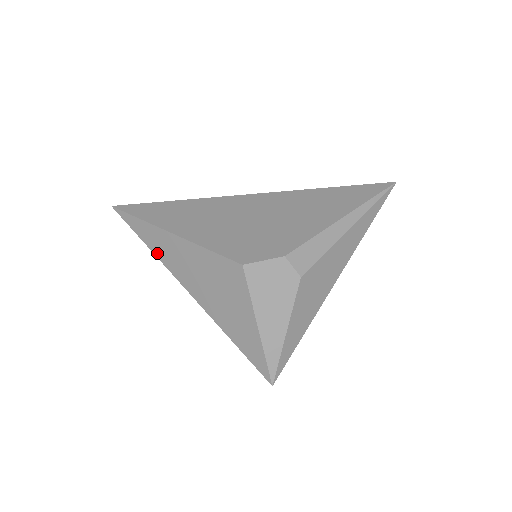
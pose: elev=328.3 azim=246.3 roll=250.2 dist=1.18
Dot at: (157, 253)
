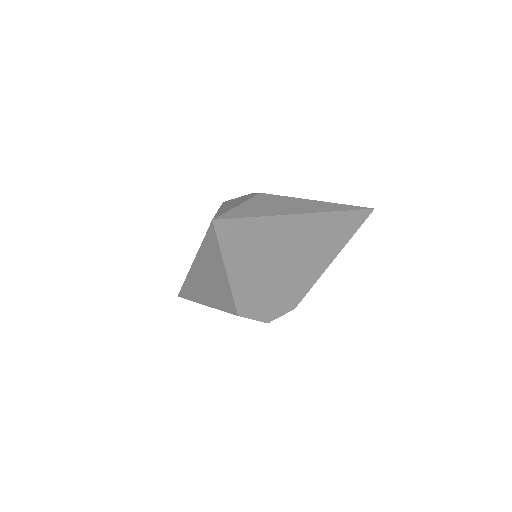
Dot at: occluded
